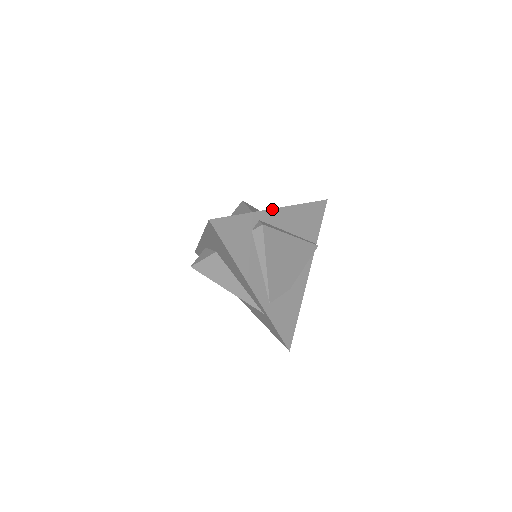
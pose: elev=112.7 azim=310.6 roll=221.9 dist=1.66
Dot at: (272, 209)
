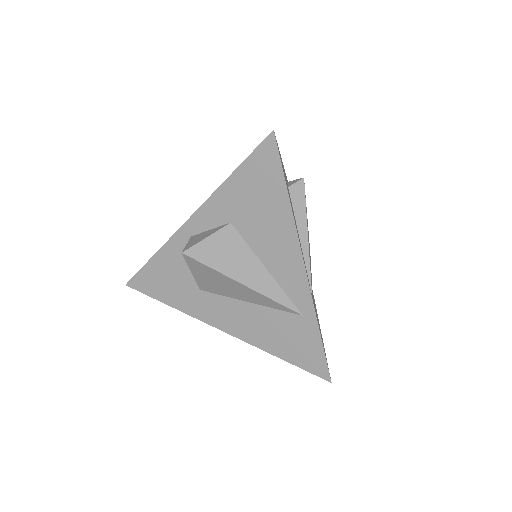
Dot at: occluded
